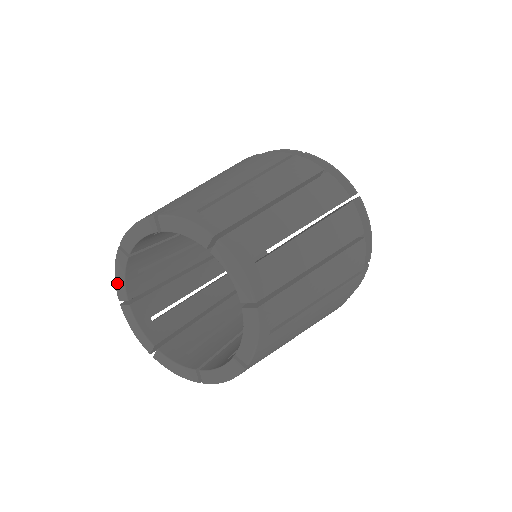
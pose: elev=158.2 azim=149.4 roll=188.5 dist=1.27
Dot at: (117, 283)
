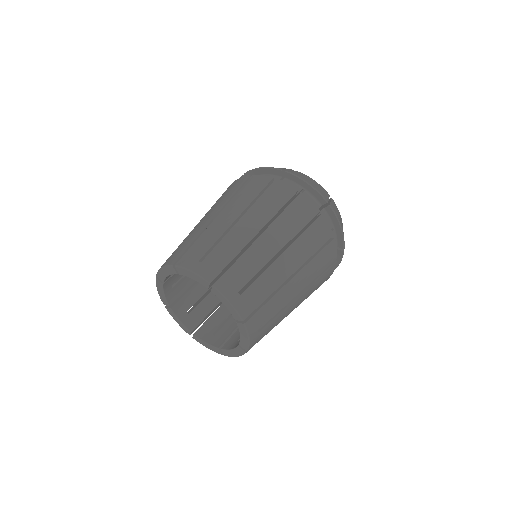
Dot at: (181, 326)
